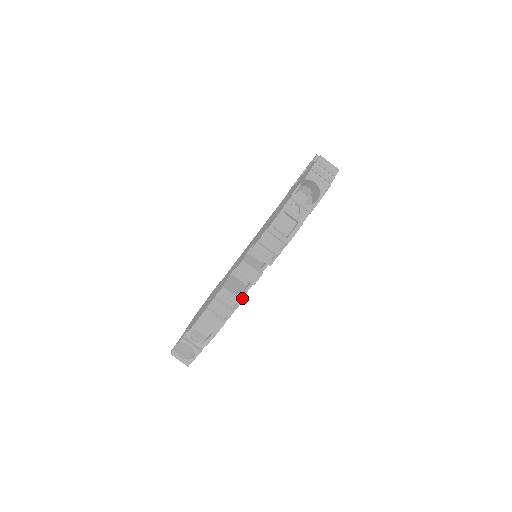
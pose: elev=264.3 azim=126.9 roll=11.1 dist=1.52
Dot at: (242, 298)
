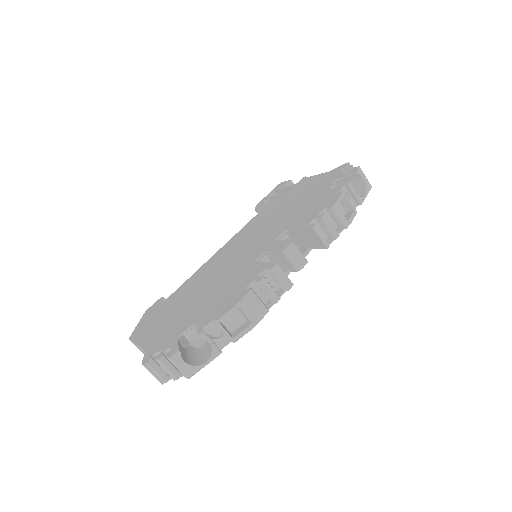
Dot at: (289, 283)
